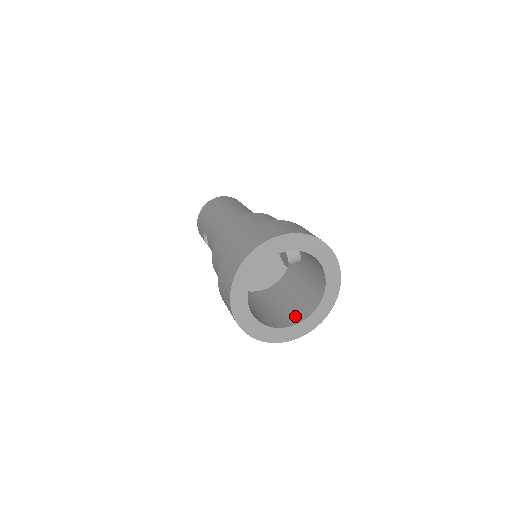
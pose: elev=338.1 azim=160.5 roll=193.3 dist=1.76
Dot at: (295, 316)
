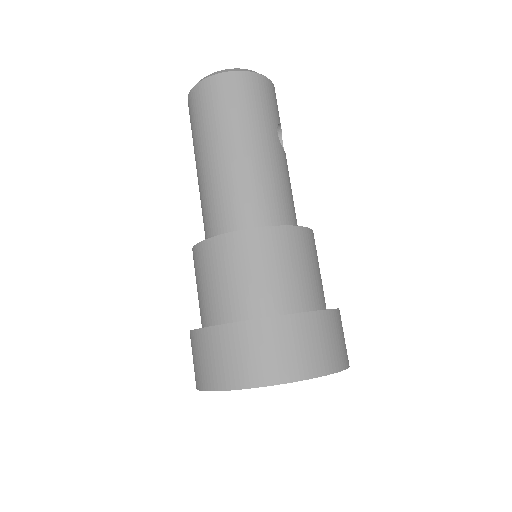
Dot at: occluded
